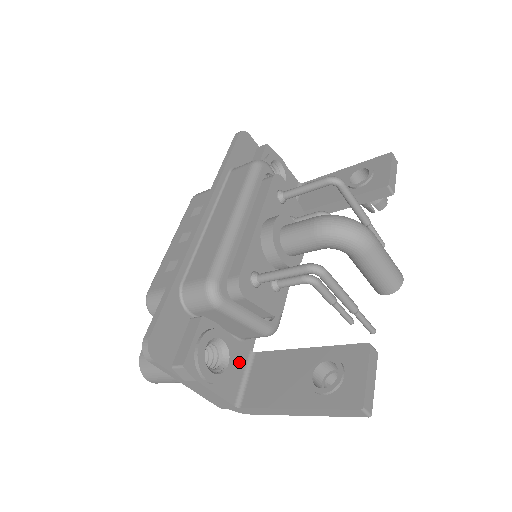
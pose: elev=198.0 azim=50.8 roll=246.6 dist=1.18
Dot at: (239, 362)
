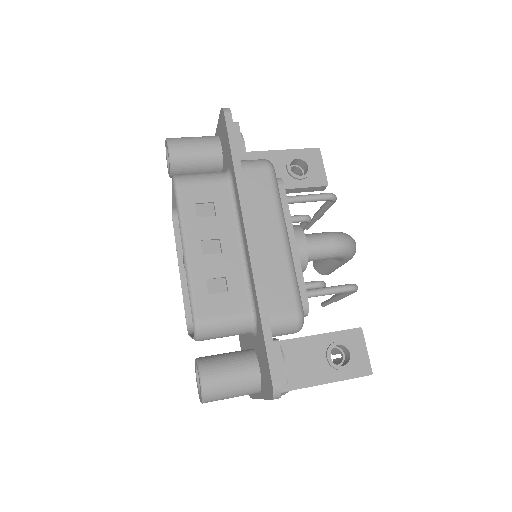
Dot at: occluded
